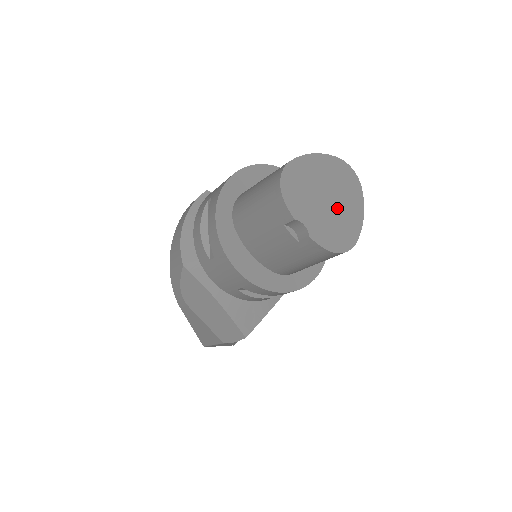
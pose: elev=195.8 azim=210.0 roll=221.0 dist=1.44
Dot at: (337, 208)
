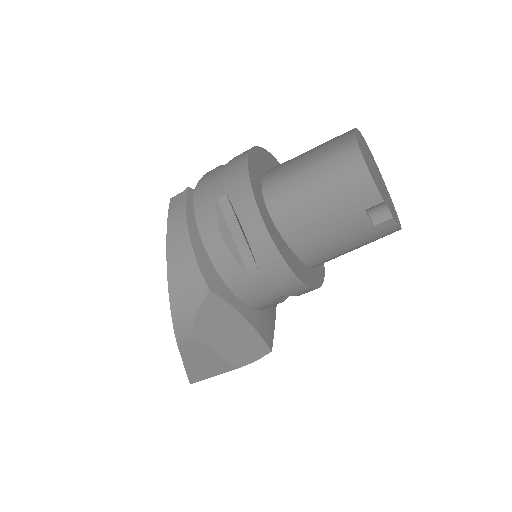
Dot at: (382, 184)
